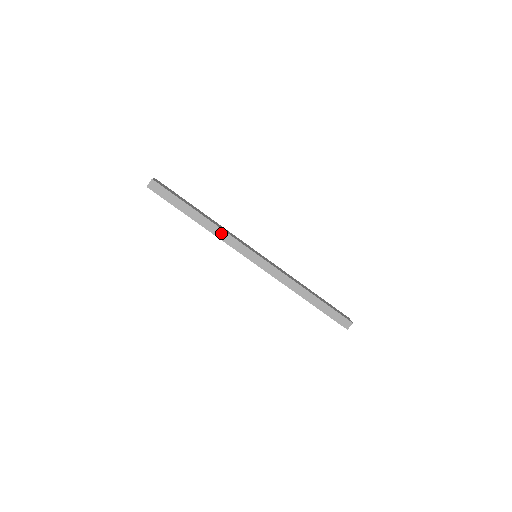
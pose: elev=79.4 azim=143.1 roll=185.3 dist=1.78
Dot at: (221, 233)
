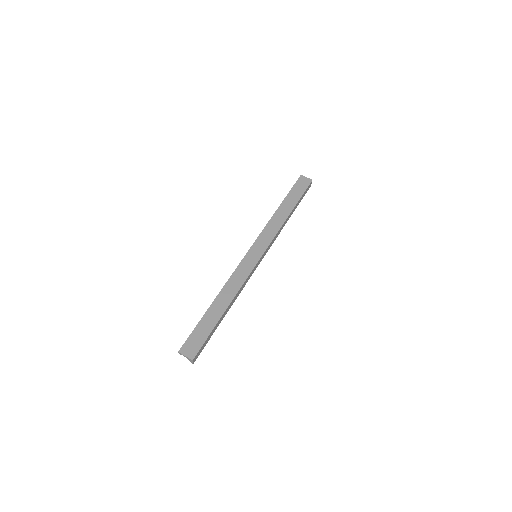
Dot at: (240, 291)
